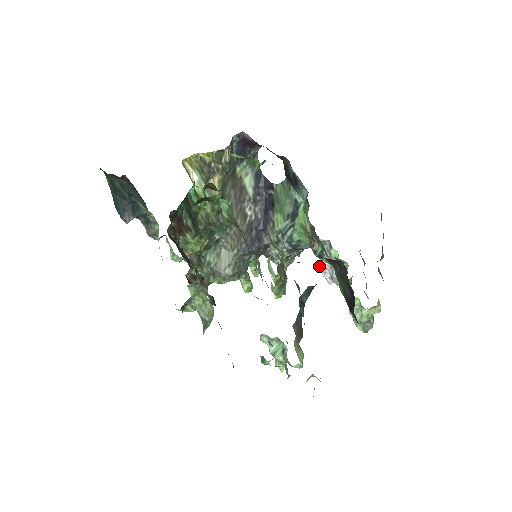
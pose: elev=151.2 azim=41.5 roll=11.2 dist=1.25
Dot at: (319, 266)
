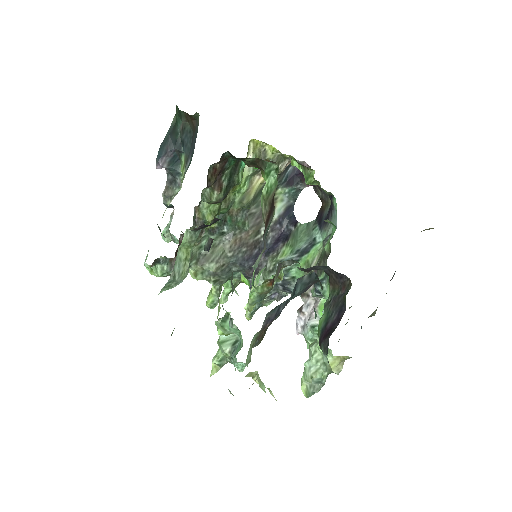
Dot at: (299, 309)
